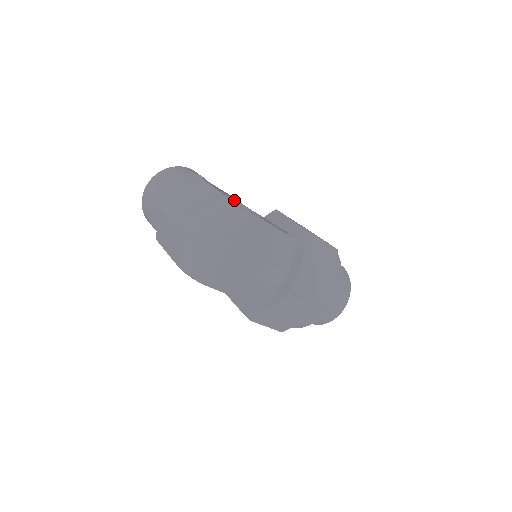
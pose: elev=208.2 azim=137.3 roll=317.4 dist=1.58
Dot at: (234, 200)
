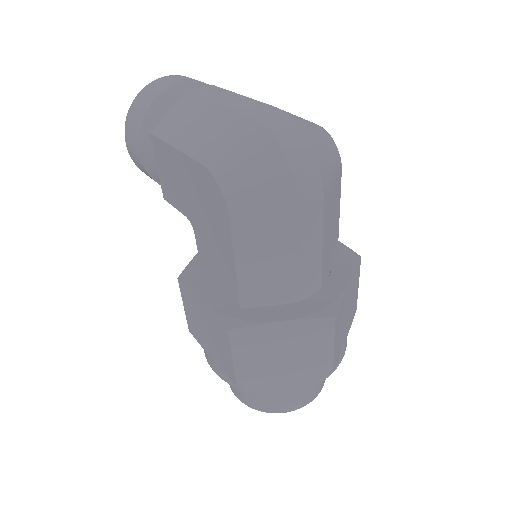
Dot at: occluded
